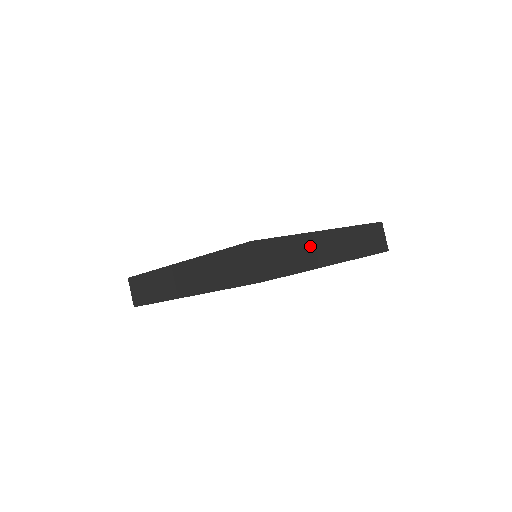
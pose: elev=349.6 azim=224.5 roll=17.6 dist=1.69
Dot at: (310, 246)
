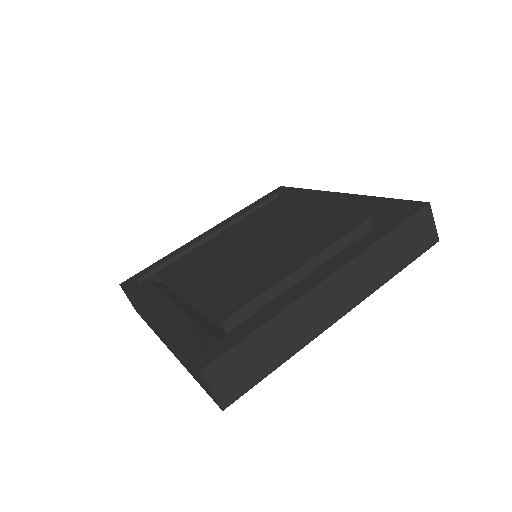
Dot at: (298, 319)
